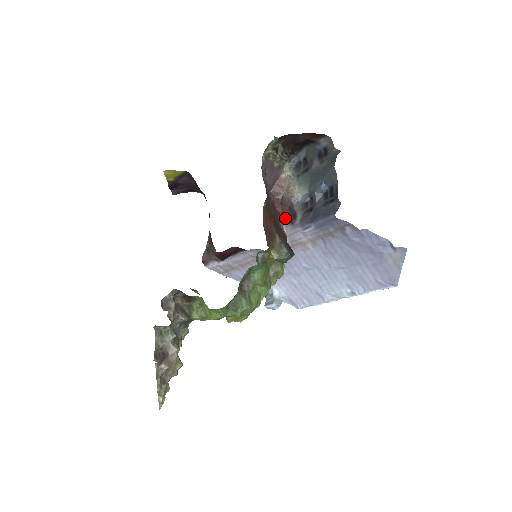
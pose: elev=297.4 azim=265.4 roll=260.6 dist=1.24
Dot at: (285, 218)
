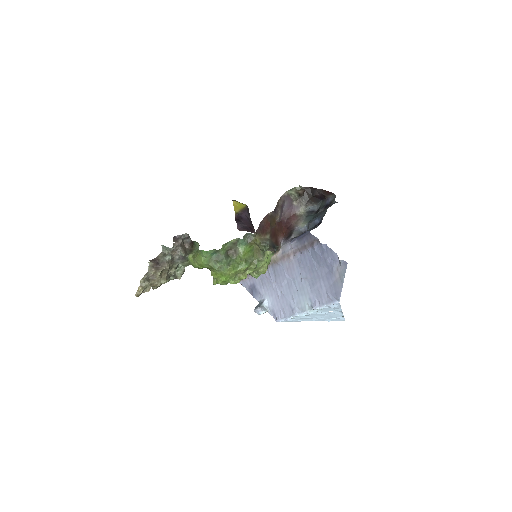
Dot at: (285, 237)
